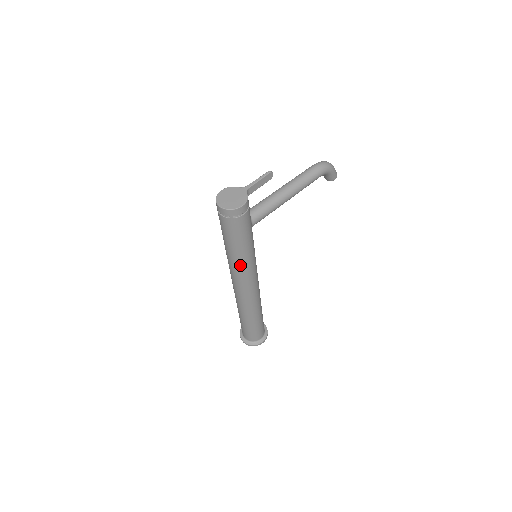
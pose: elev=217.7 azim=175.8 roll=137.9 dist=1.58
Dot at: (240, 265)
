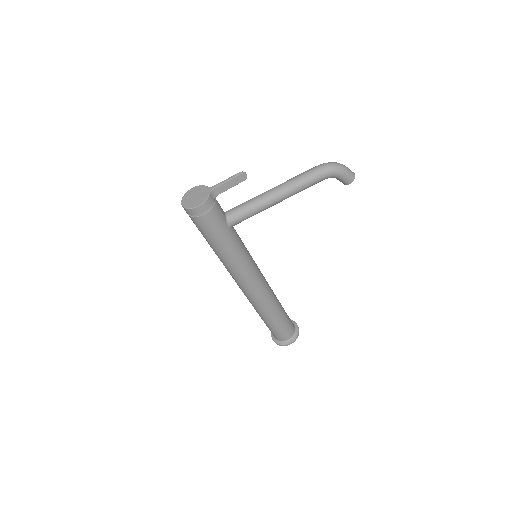
Dot at: (225, 263)
